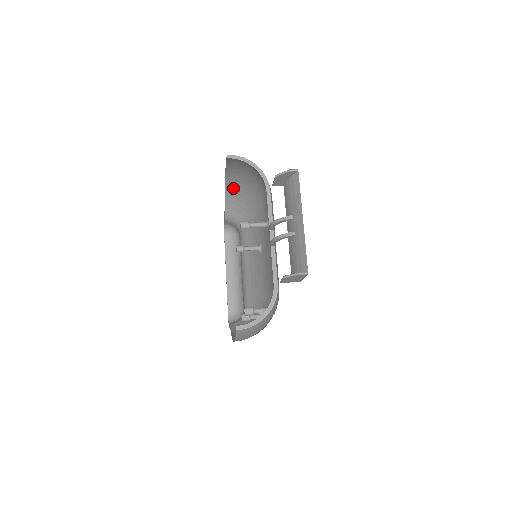
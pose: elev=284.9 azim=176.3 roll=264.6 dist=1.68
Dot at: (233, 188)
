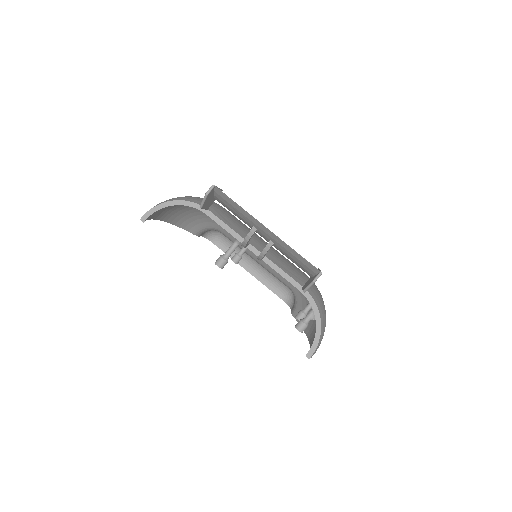
Dot at: (176, 216)
